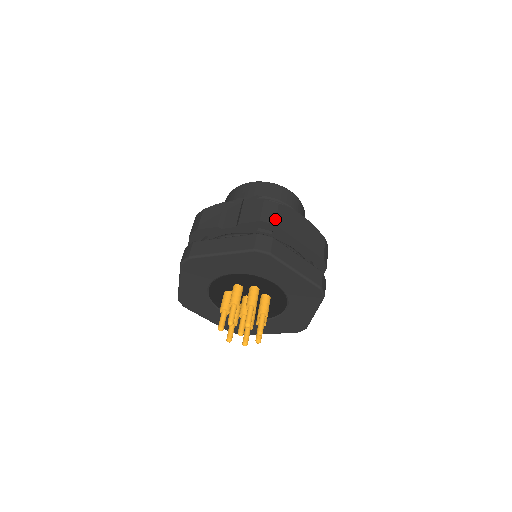
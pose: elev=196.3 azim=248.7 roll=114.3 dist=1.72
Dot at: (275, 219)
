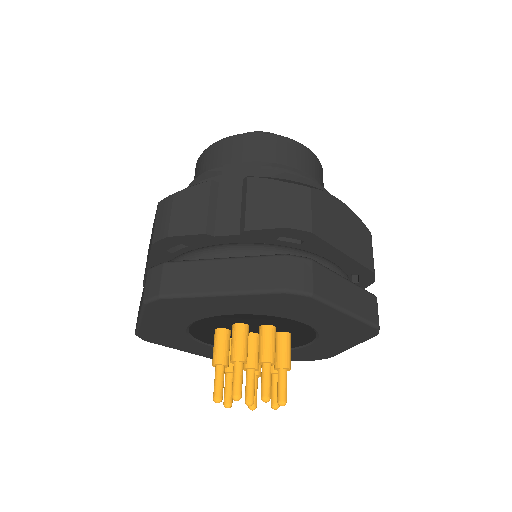
Dot at: (310, 221)
